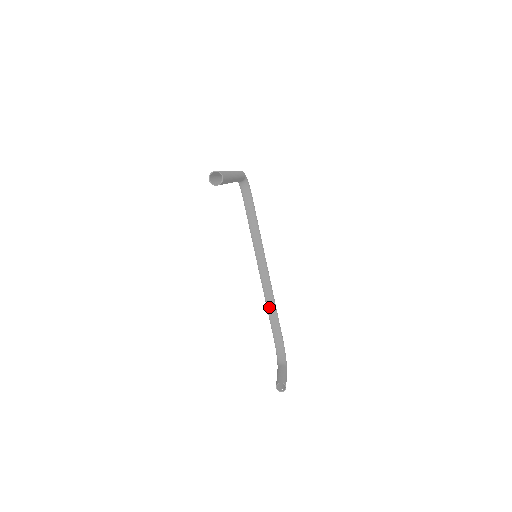
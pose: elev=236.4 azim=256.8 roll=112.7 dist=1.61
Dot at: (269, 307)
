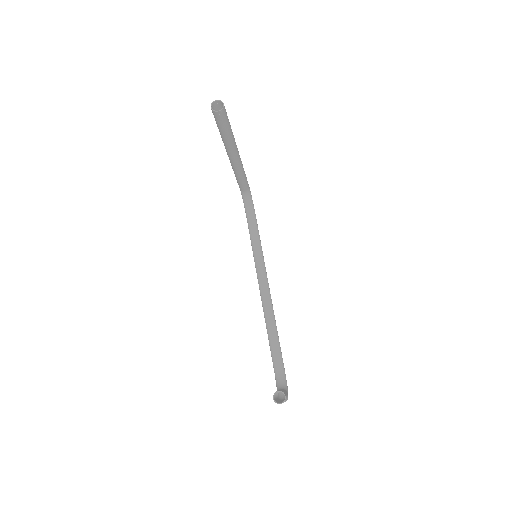
Dot at: (269, 327)
